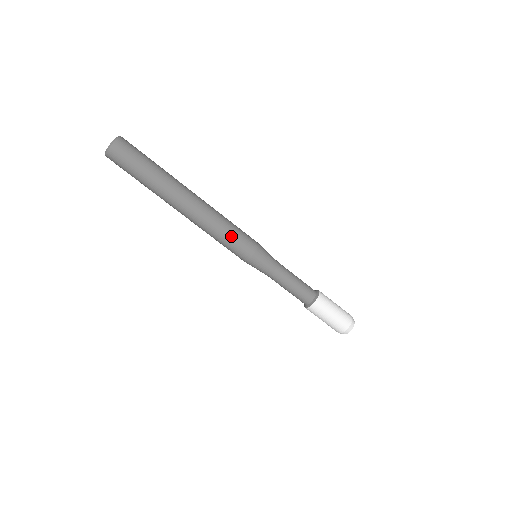
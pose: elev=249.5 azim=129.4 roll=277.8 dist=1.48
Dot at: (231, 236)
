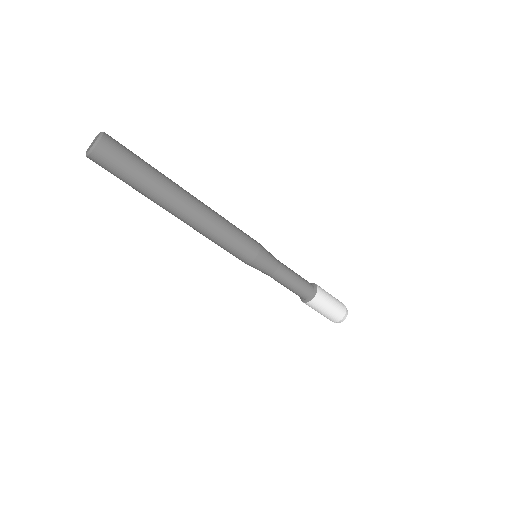
Dot at: (230, 244)
